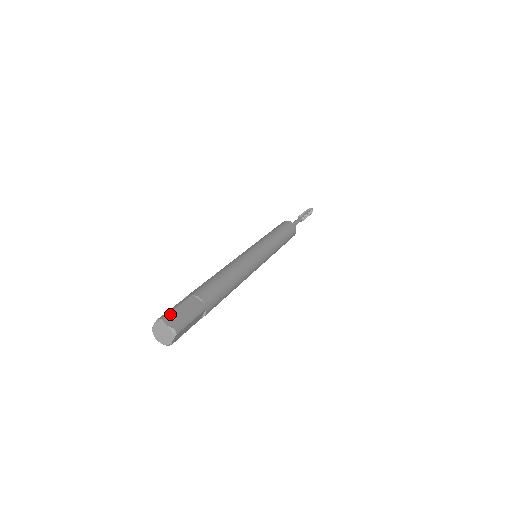
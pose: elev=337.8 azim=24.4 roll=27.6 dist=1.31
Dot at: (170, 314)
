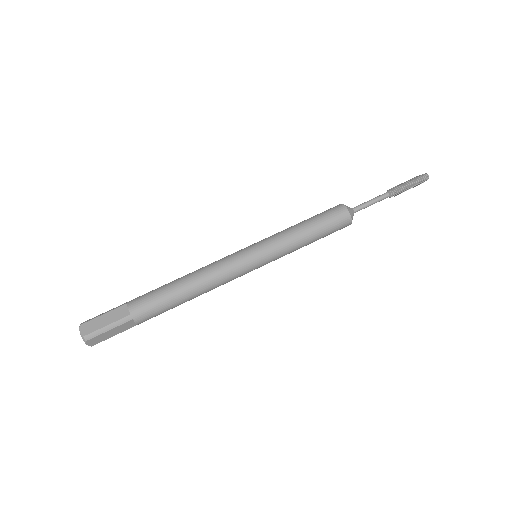
Dot at: (96, 337)
